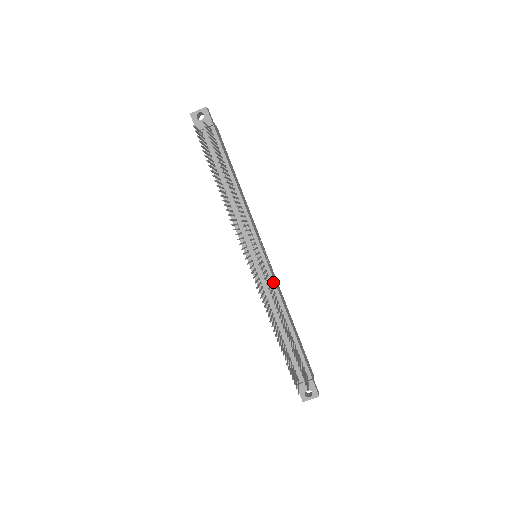
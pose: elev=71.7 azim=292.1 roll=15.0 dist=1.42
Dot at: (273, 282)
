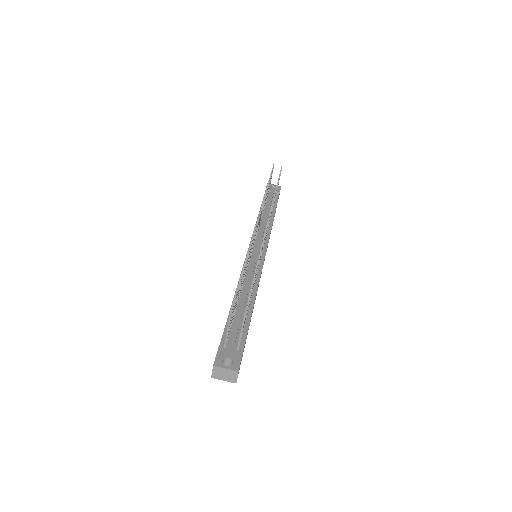
Dot at: (260, 270)
